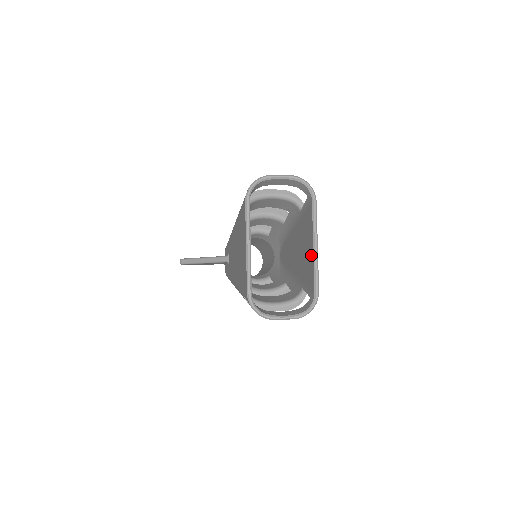
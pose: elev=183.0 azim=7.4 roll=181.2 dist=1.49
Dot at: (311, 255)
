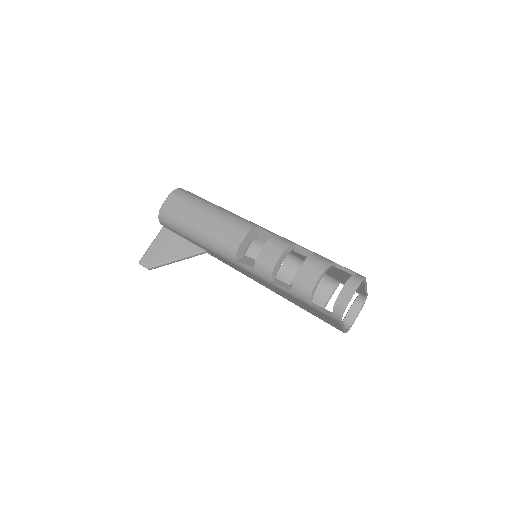
Dot at: (360, 288)
